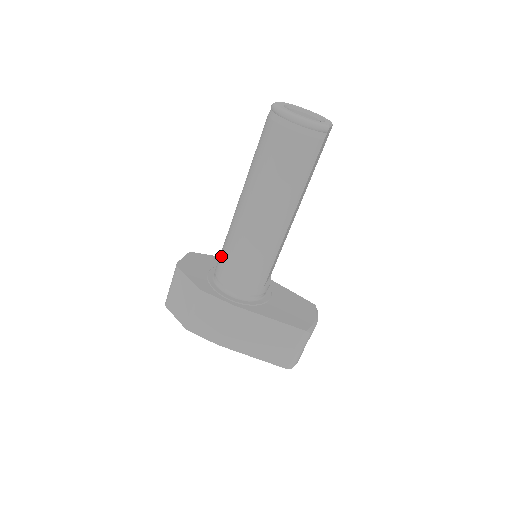
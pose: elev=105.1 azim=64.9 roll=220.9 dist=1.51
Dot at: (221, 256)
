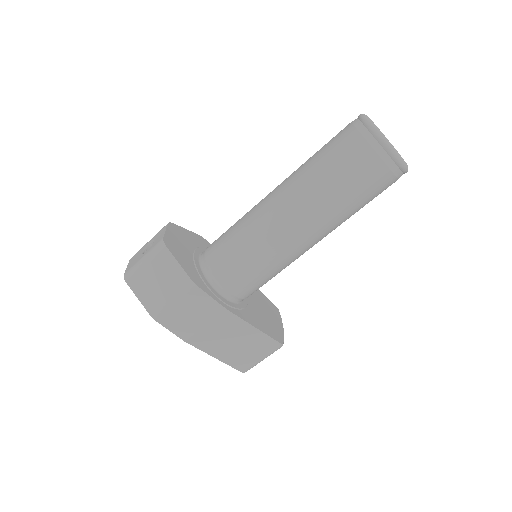
Dot at: (224, 249)
